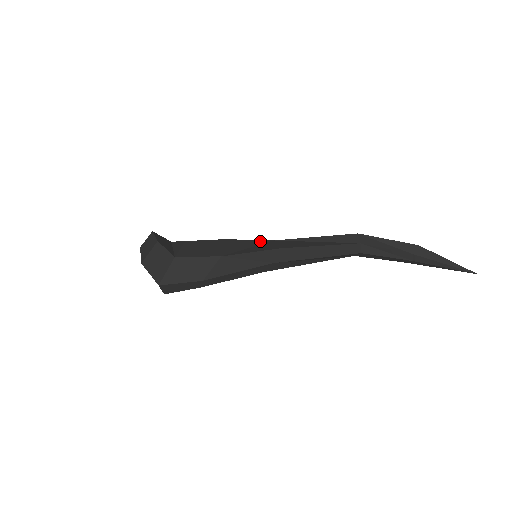
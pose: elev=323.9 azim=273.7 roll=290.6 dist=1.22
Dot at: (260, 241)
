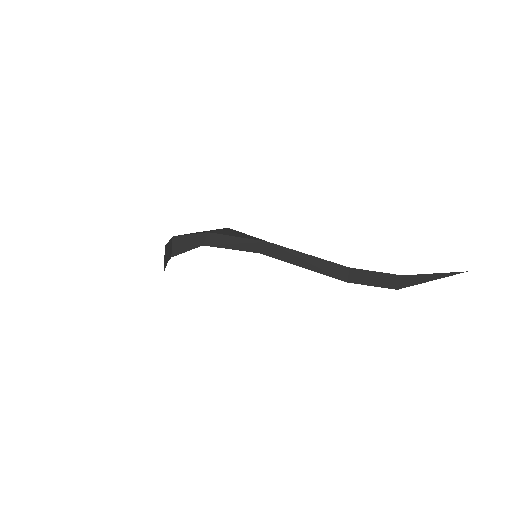
Dot at: occluded
